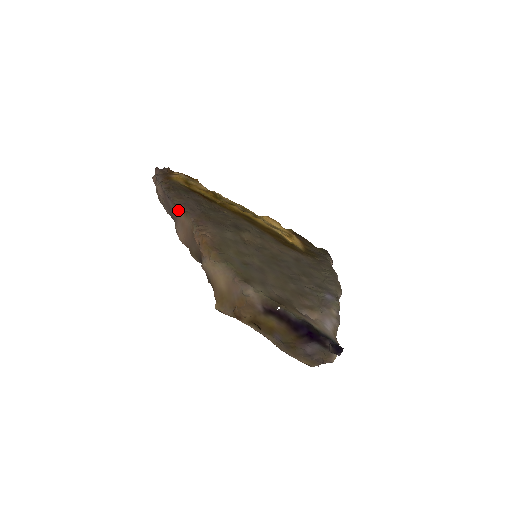
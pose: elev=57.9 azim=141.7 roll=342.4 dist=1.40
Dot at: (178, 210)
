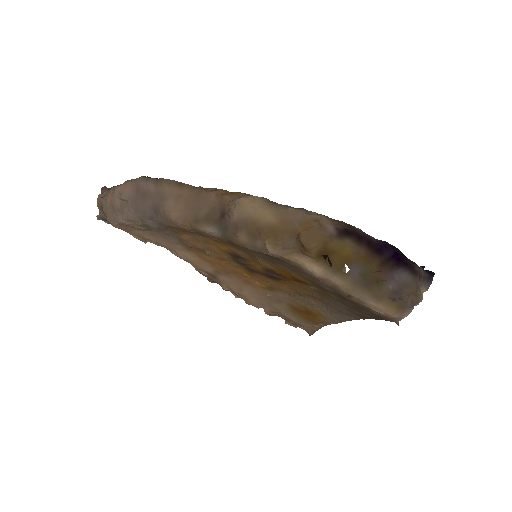
Dot at: (169, 185)
